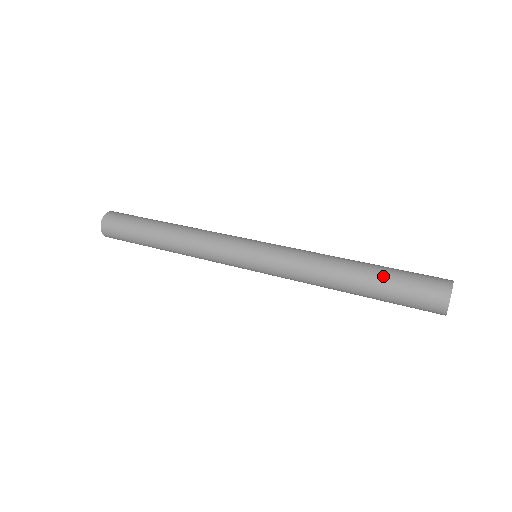
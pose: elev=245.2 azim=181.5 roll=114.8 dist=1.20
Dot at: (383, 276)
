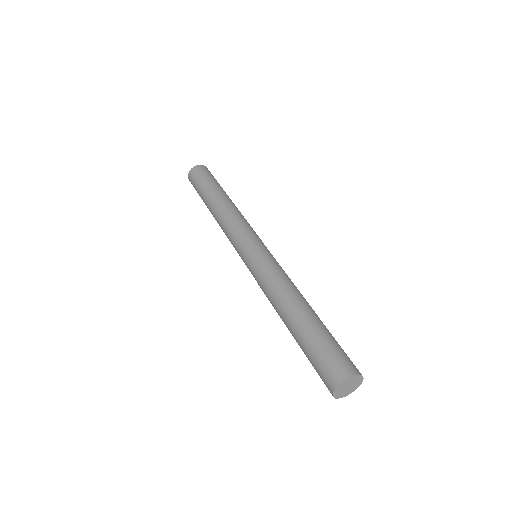
Dot at: (314, 328)
